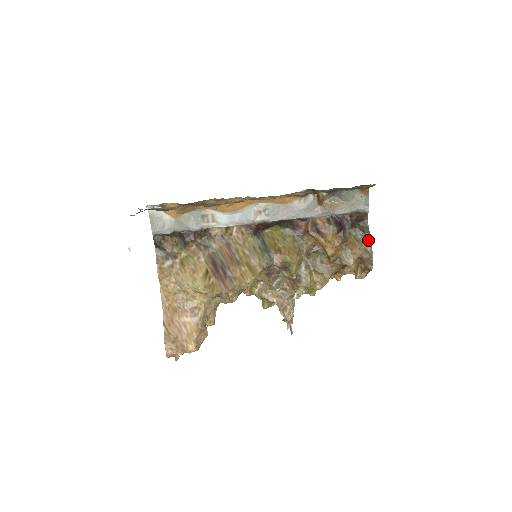
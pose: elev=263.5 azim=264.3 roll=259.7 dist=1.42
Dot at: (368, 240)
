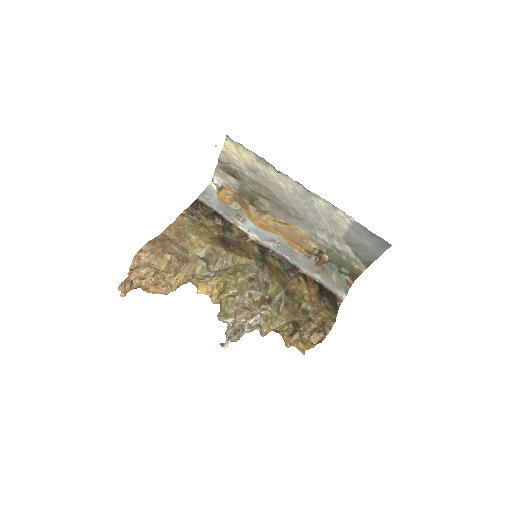
Dot at: (335, 314)
